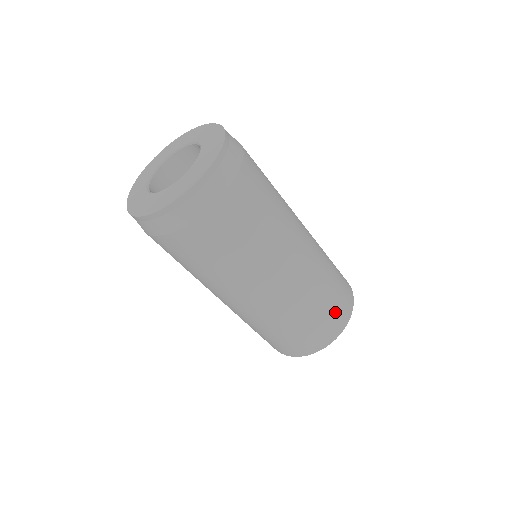
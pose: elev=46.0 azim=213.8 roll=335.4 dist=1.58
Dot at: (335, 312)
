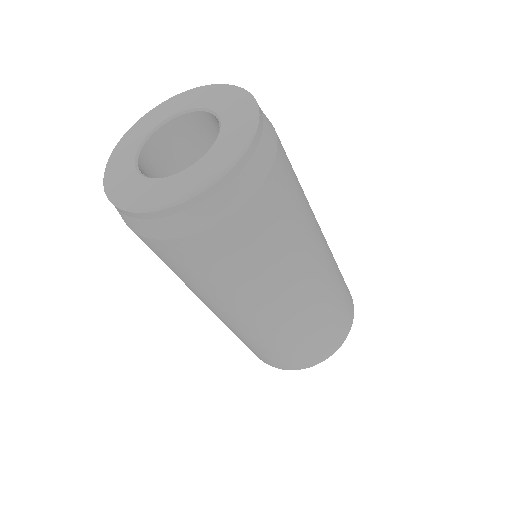
Dot at: (316, 349)
